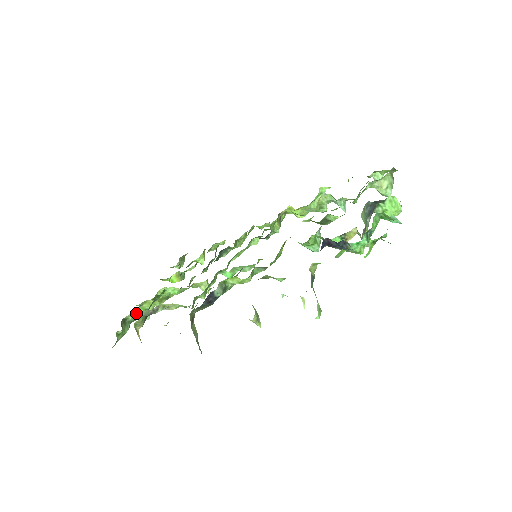
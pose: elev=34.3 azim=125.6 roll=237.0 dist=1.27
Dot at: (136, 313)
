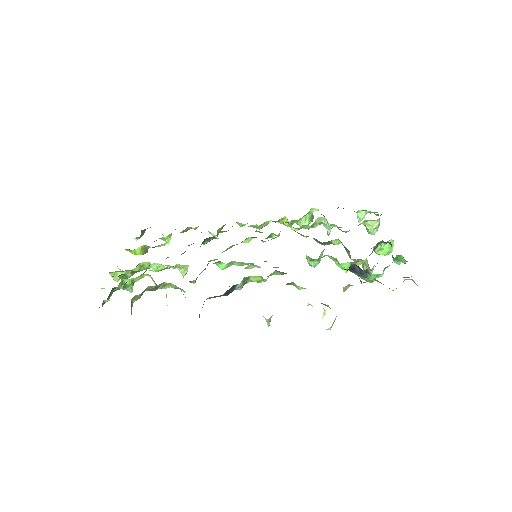
Dot at: occluded
